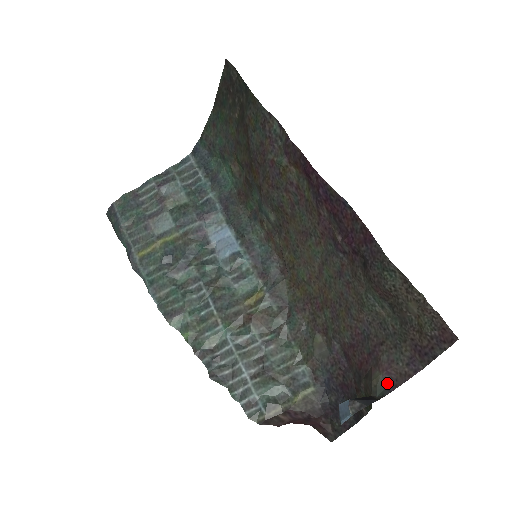
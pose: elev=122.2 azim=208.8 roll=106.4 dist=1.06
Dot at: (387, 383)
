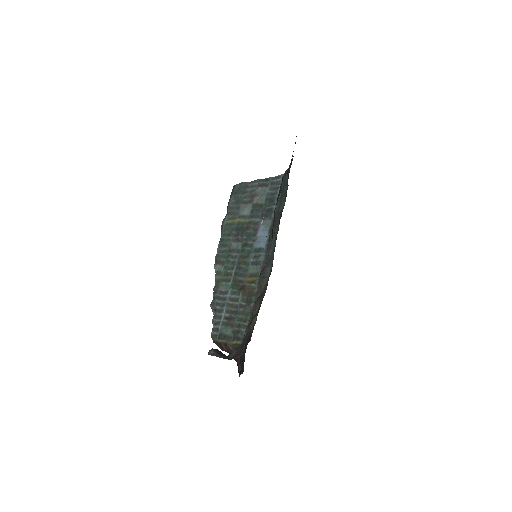
Dot at: (234, 355)
